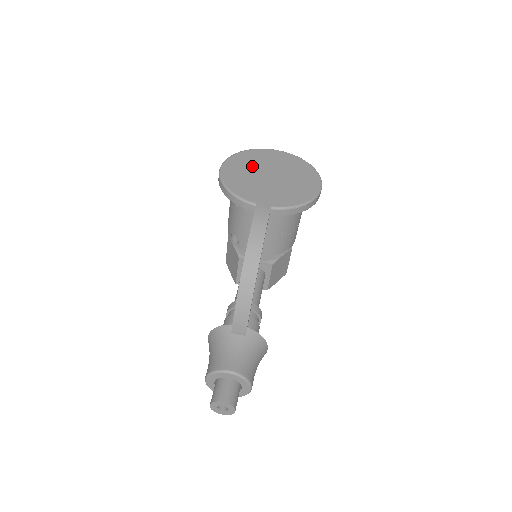
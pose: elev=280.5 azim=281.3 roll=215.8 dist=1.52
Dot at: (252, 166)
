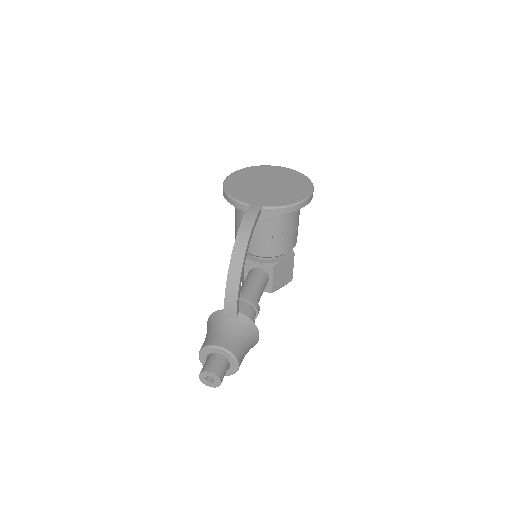
Dot at: (253, 178)
